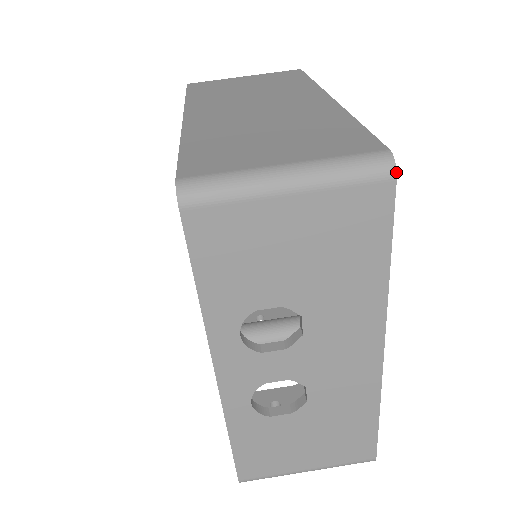
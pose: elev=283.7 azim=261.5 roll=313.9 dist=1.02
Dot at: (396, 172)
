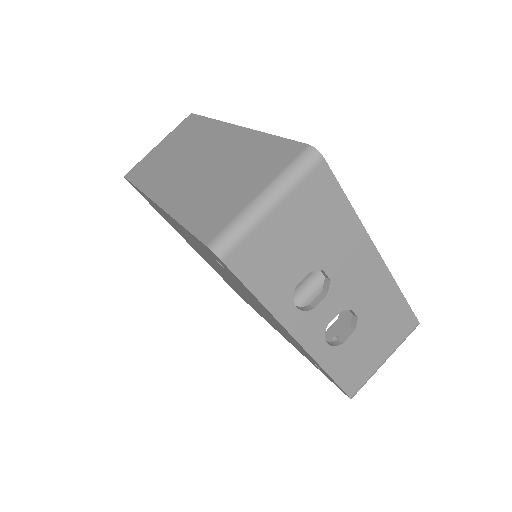
Dot at: (322, 155)
